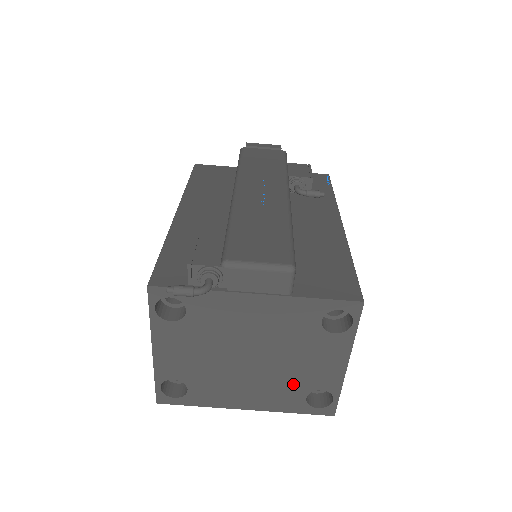
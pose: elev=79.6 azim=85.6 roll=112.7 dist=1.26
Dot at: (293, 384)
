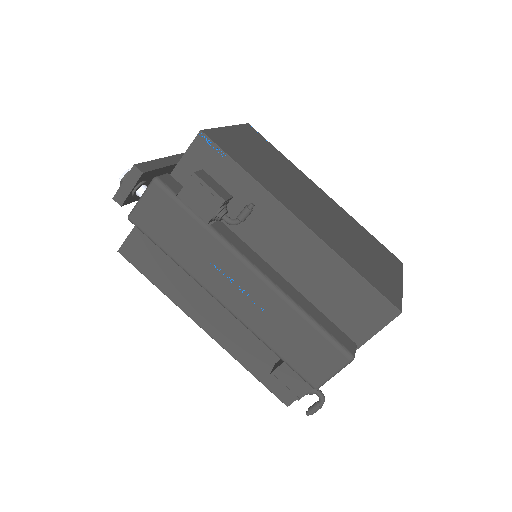
Dot at: occluded
